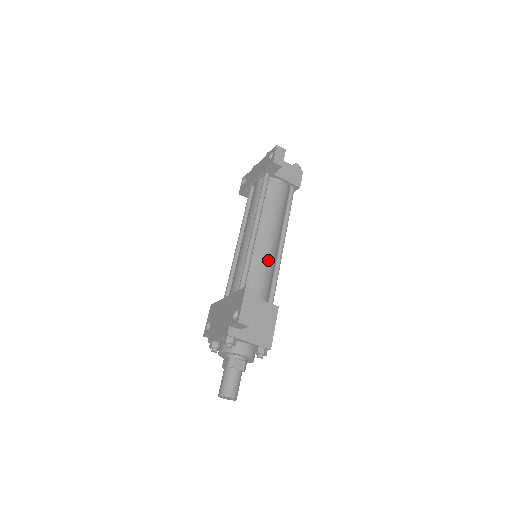
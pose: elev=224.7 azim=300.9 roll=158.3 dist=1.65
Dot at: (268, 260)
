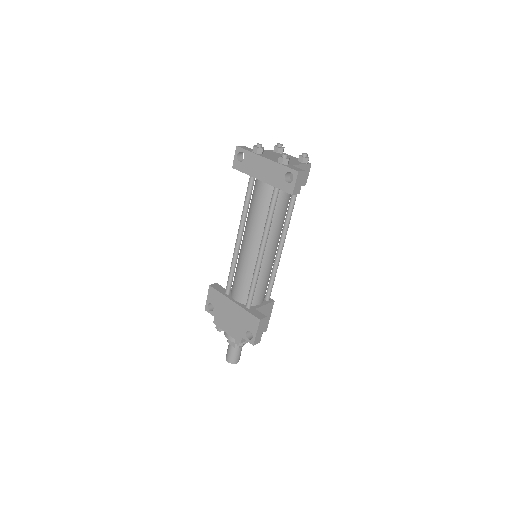
Dot at: (270, 269)
